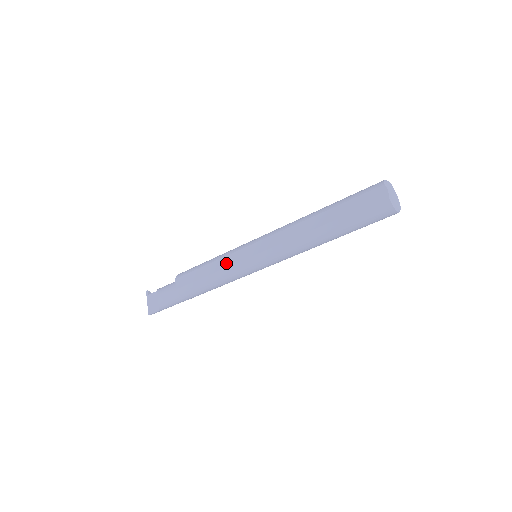
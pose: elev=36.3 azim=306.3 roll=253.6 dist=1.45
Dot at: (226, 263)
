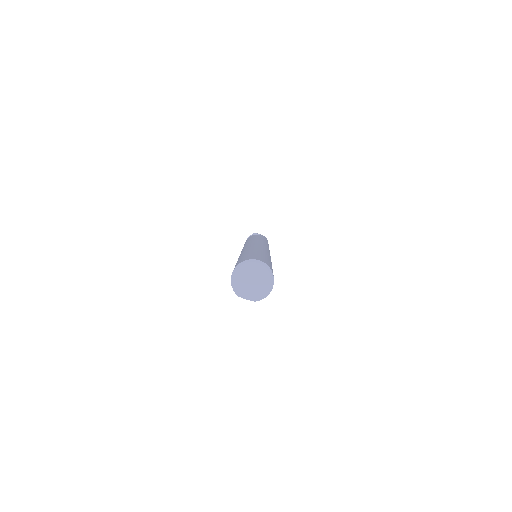
Dot at: occluded
